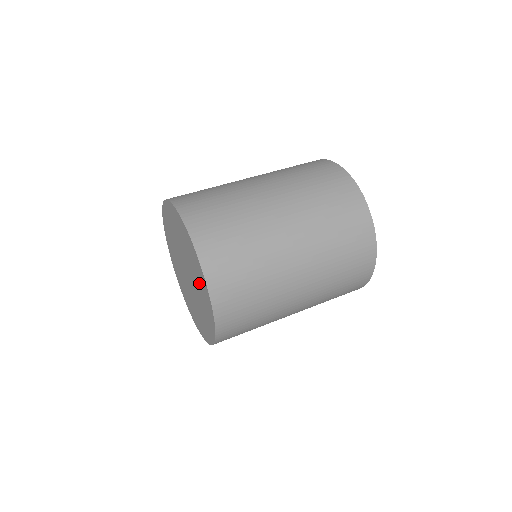
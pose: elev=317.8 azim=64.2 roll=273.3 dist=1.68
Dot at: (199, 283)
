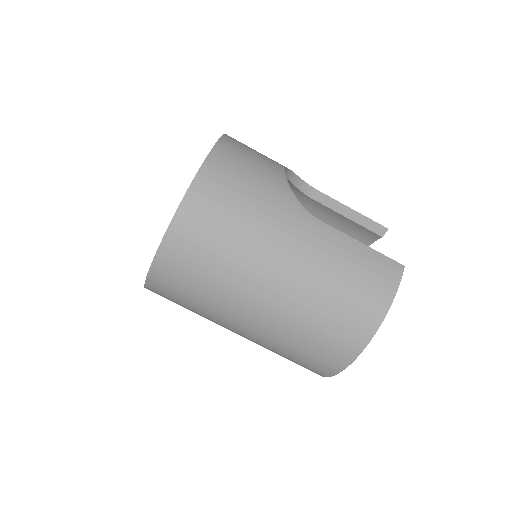
Dot at: occluded
